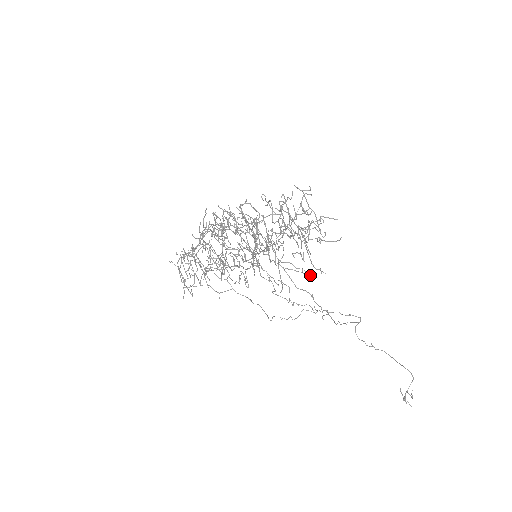
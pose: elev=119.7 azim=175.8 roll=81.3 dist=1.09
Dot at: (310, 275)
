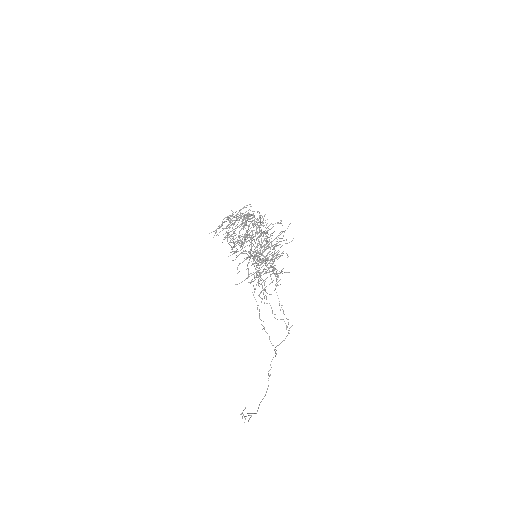
Dot at: (266, 298)
